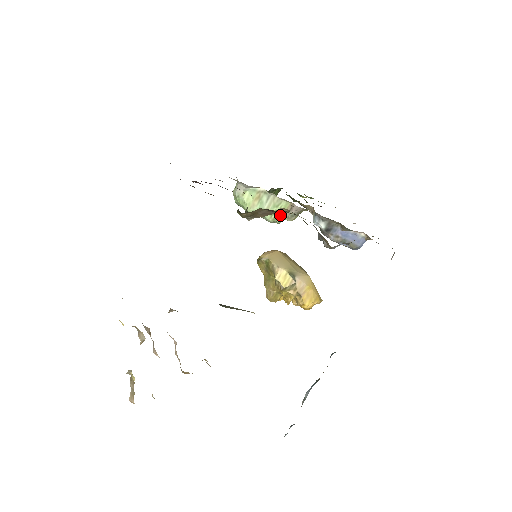
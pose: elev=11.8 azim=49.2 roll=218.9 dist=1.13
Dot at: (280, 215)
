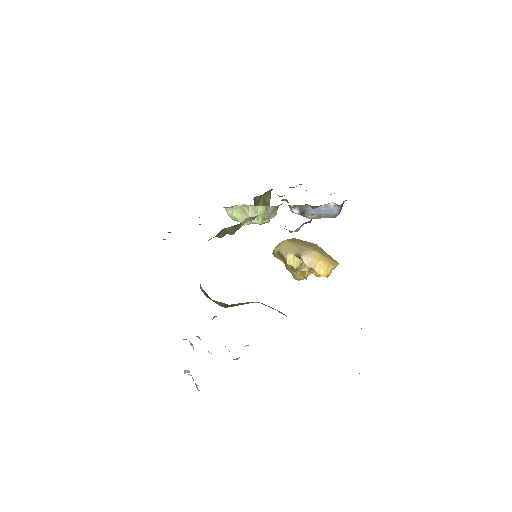
Dot at: (263, 217)
